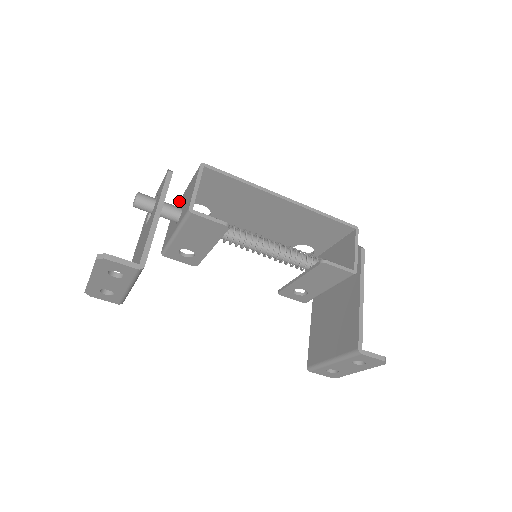
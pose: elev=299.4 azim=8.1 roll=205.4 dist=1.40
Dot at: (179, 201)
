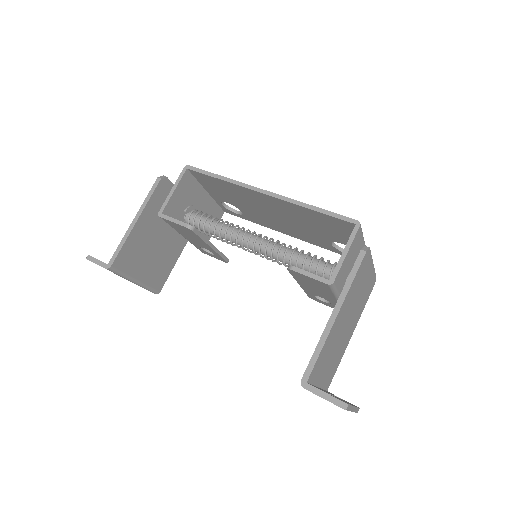
Dot at: (211, 200)
